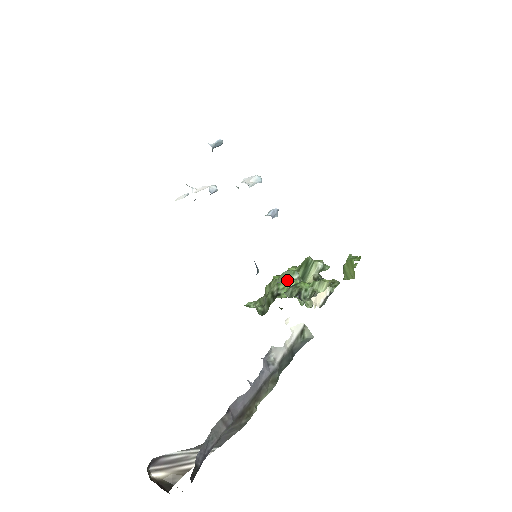
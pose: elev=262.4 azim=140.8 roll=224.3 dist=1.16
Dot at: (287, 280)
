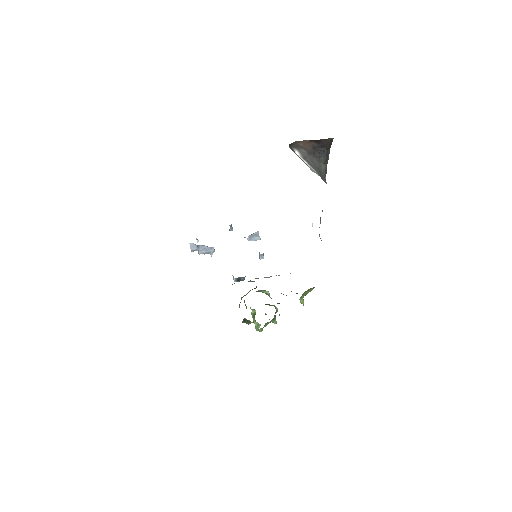
Dot at: (263, 292)
